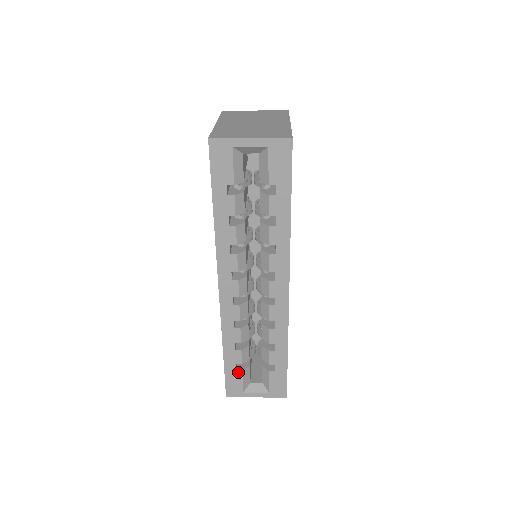
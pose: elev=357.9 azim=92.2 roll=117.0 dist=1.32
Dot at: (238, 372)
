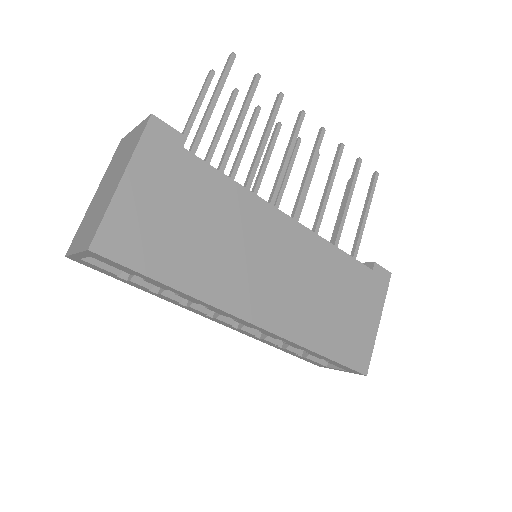
Dot at: (304, 358)
